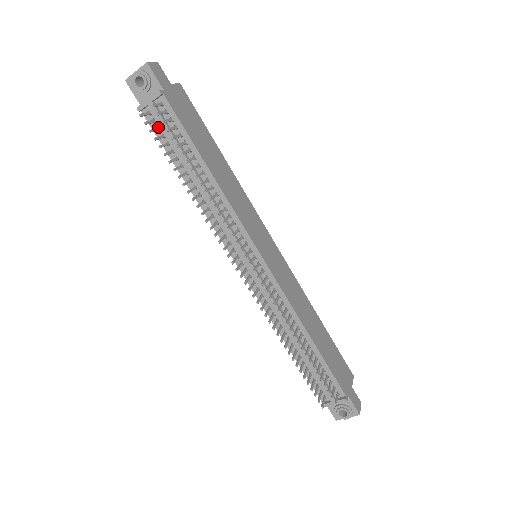
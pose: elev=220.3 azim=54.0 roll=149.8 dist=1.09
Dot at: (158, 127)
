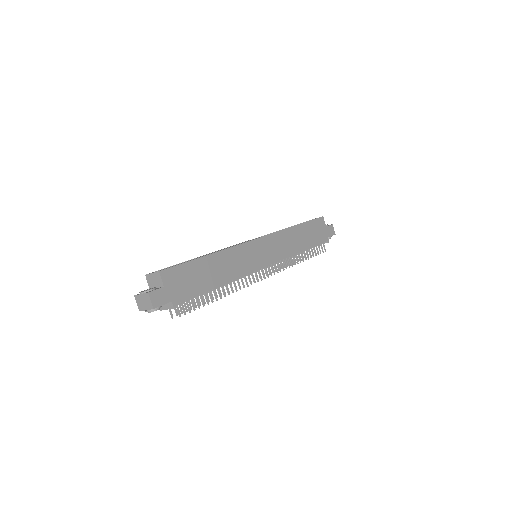
Dot at: occluded
